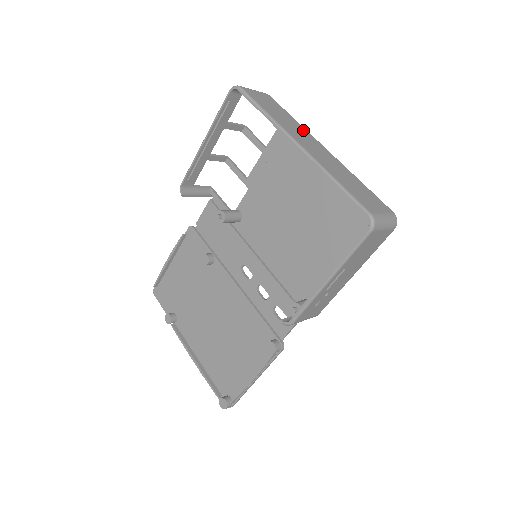
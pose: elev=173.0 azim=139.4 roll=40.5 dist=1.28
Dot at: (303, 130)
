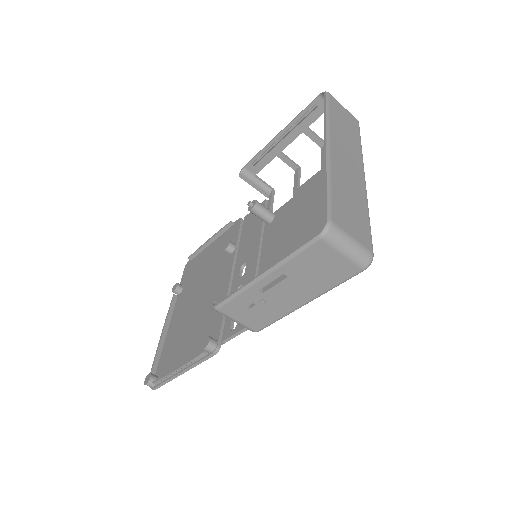
Dot at: (357, 152)
